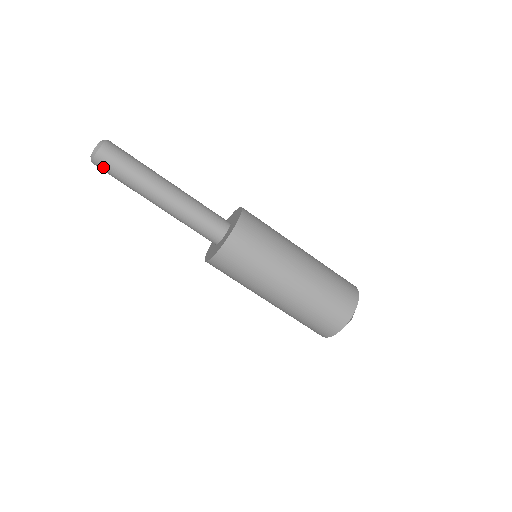
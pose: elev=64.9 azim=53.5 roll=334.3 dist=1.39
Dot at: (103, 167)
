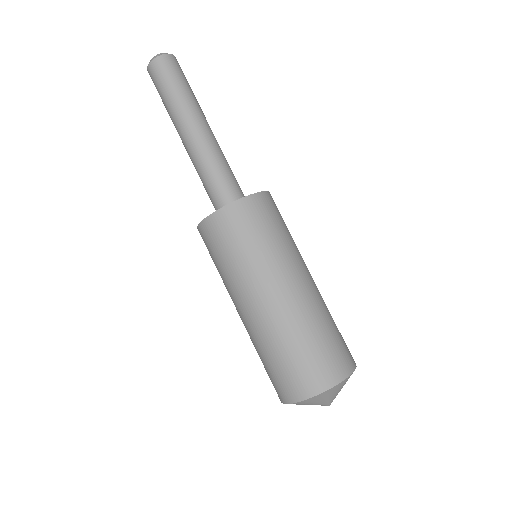
Dot at: (154, 77)
